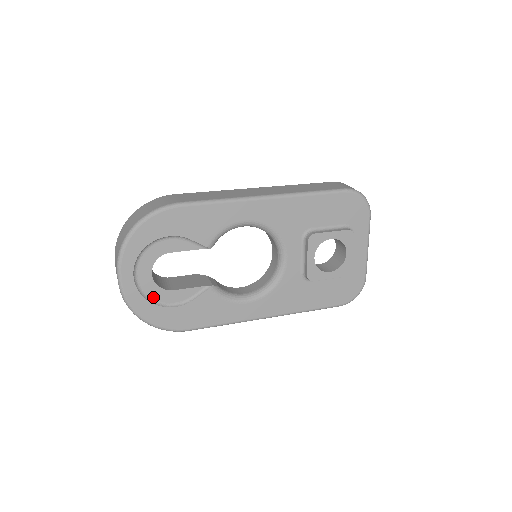
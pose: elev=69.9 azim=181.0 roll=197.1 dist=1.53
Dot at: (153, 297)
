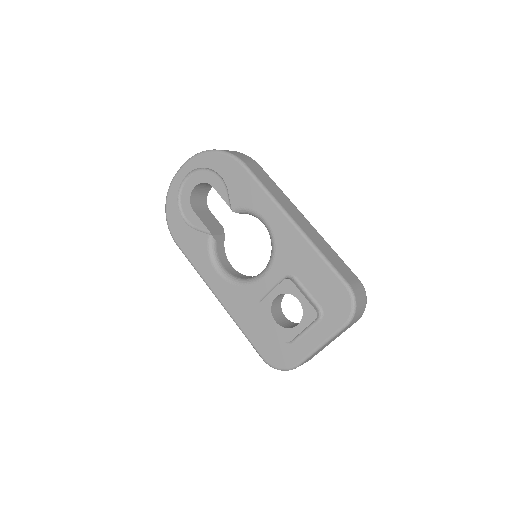
Dot at: (182, 201)
